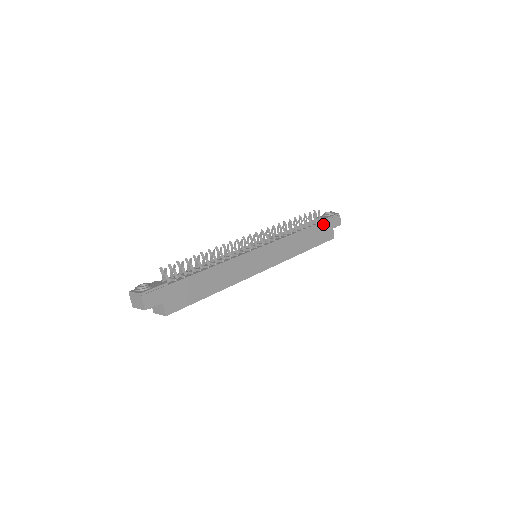
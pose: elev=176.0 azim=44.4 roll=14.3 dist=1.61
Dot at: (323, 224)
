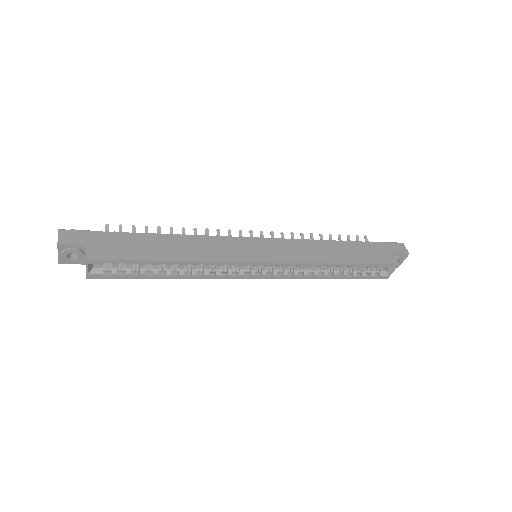
Dot at: (371, 245)
